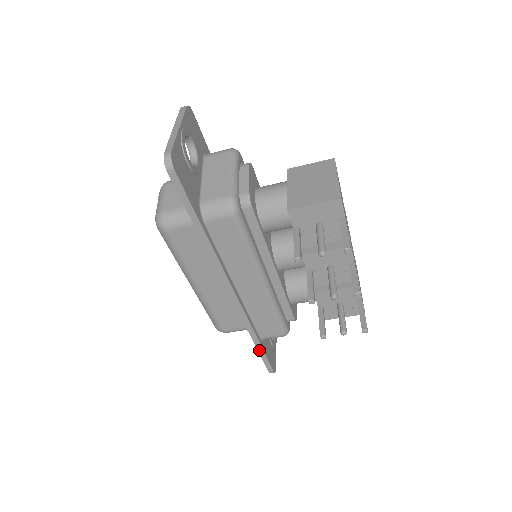
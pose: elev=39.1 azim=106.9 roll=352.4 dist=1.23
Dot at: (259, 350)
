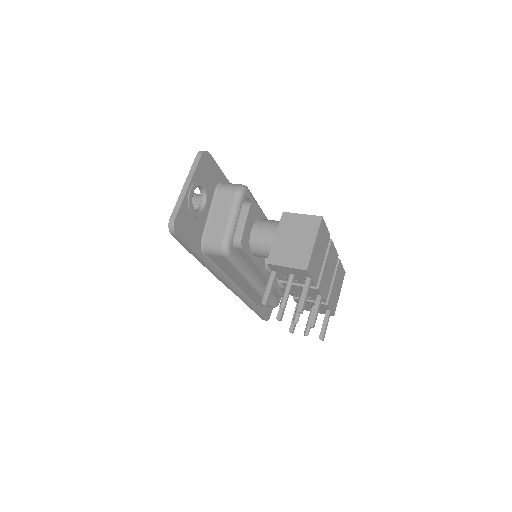
Dot at: (254, 311)
